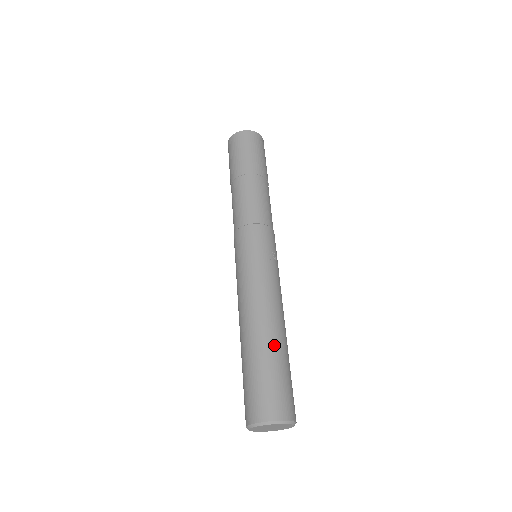
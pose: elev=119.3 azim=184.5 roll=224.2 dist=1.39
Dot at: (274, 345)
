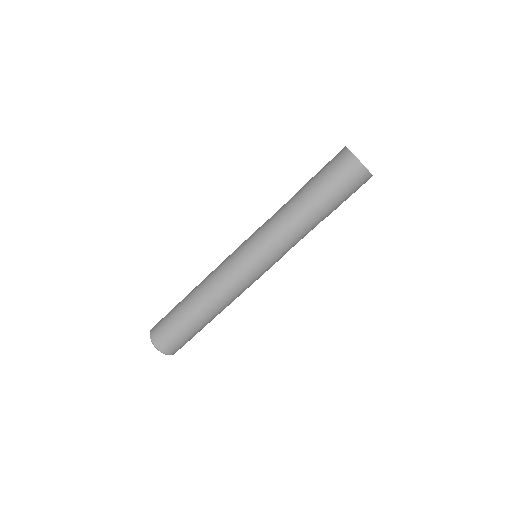
Dot at: occluded
